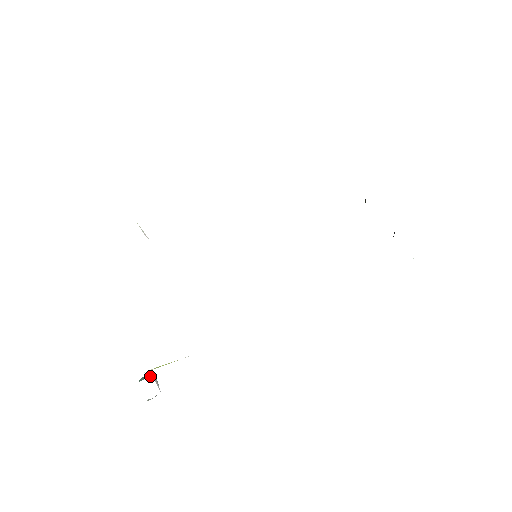
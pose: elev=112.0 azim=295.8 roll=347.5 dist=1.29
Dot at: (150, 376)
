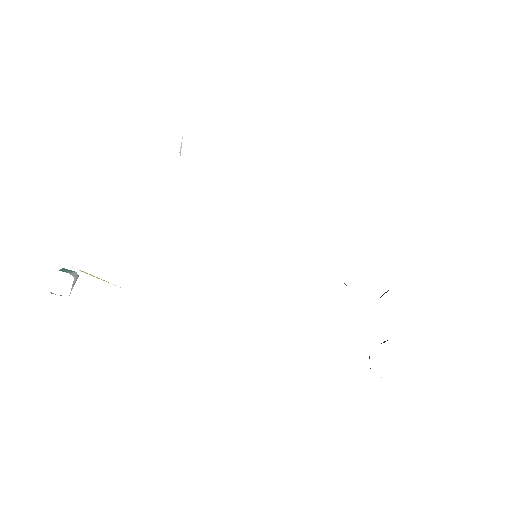
Dot at: (73, 274)
